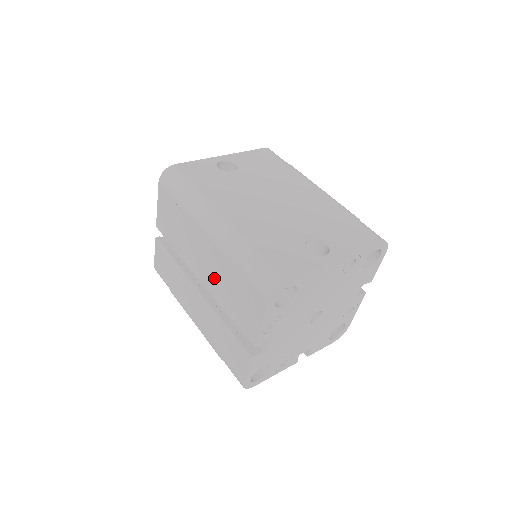
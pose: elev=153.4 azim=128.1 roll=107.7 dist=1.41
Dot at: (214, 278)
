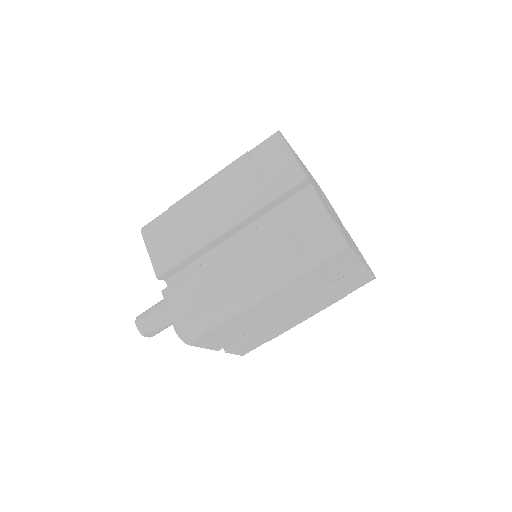
Dot at: (237, 200)
